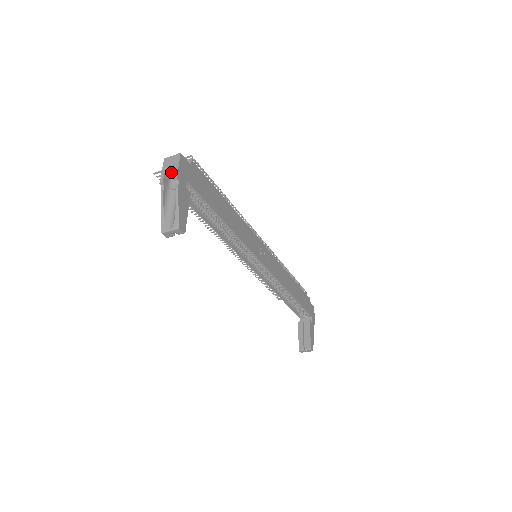
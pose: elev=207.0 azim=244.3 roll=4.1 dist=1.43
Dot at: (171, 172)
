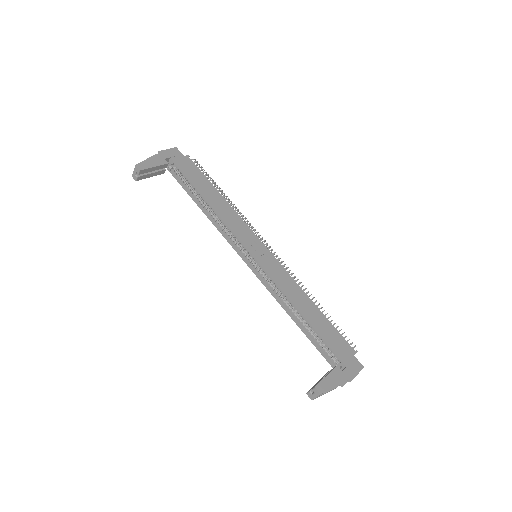
Dot at: occluded
